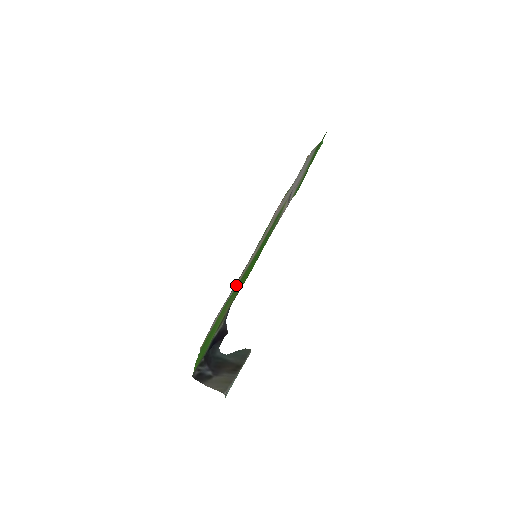
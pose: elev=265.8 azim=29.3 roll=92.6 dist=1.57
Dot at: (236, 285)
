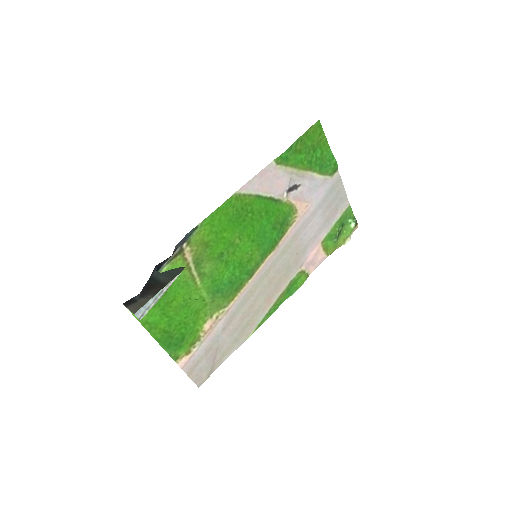
Dot at: (238, 303)
